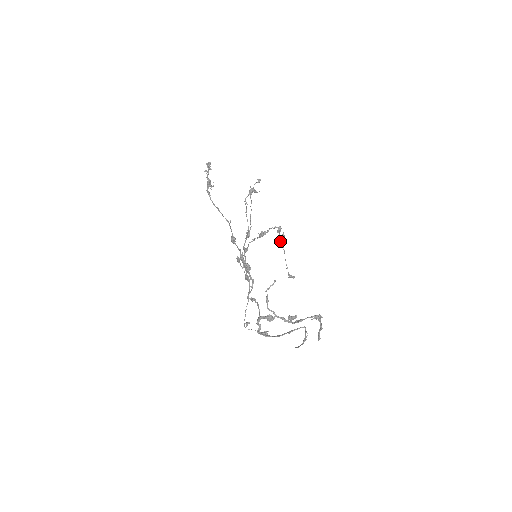
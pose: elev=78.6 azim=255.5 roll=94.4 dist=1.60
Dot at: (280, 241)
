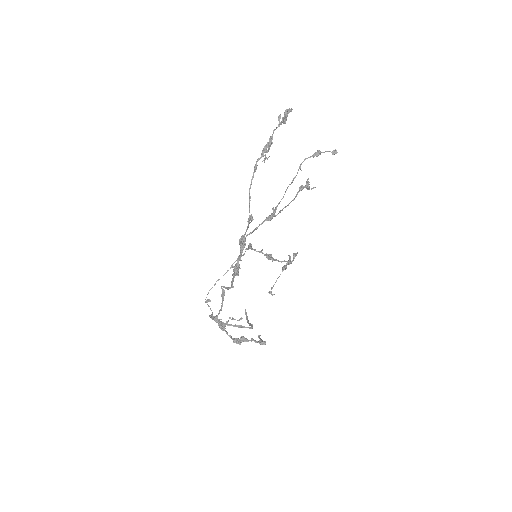
Dot at: (284, 267)
